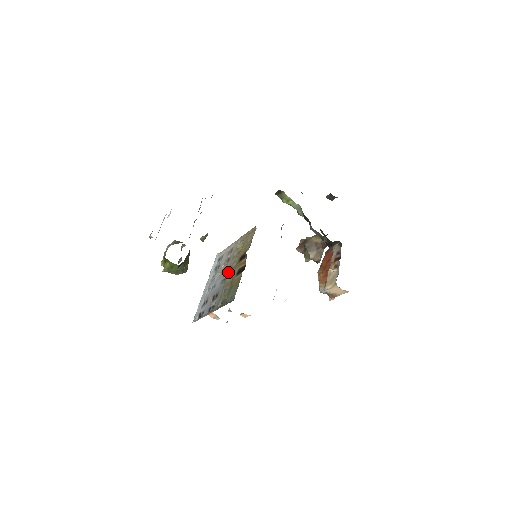
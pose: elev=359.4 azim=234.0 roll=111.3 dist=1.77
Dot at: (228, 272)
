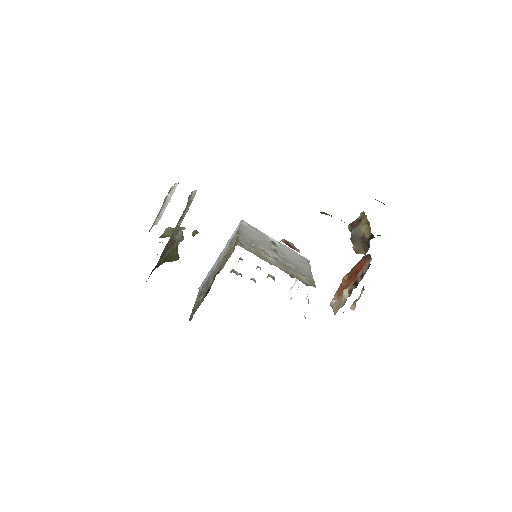
Dot at: (214, 273)
